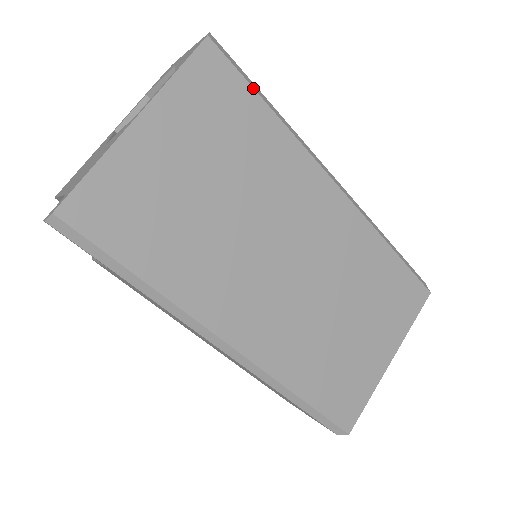
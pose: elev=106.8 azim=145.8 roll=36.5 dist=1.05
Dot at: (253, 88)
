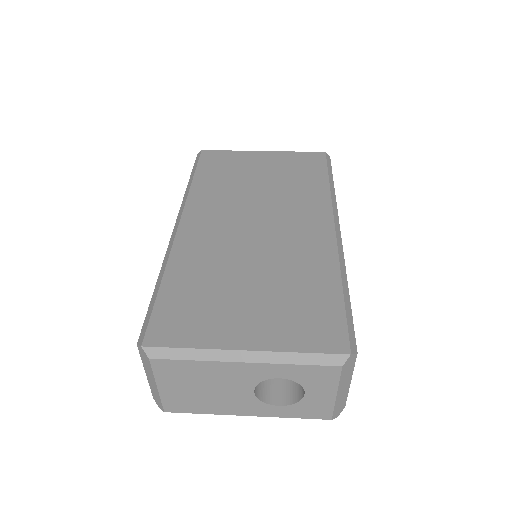
Dot at: (328, 171)
